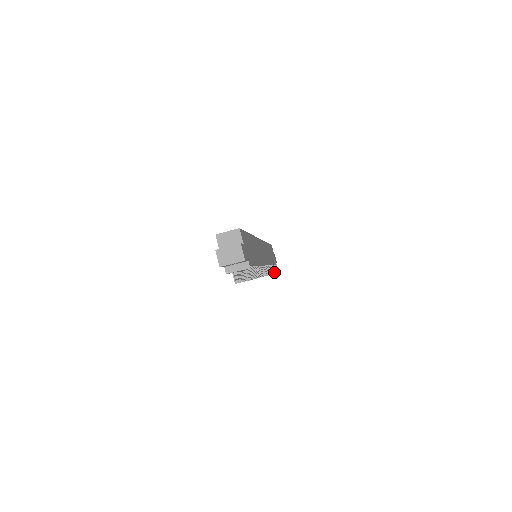
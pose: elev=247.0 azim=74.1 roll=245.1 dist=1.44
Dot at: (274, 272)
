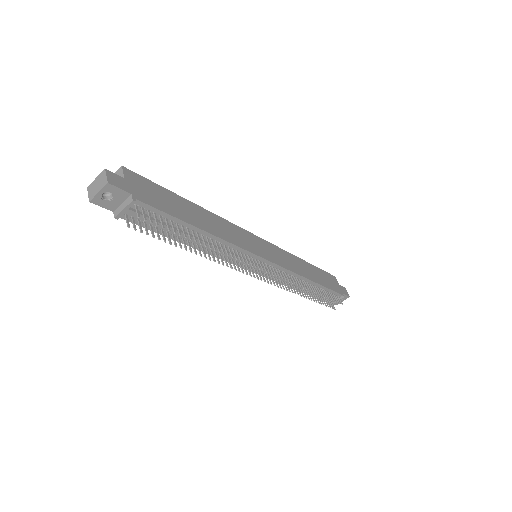
Dot at: (335, 301)
